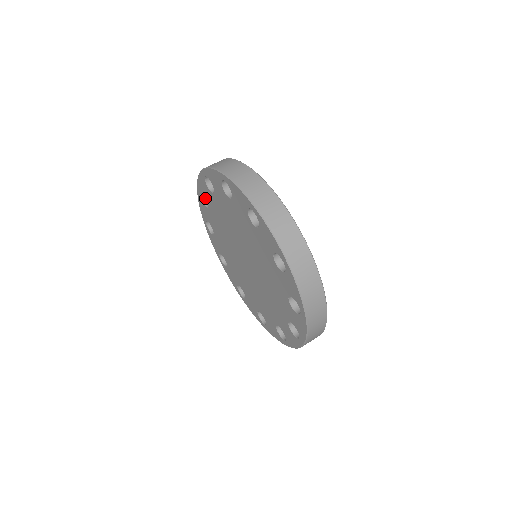
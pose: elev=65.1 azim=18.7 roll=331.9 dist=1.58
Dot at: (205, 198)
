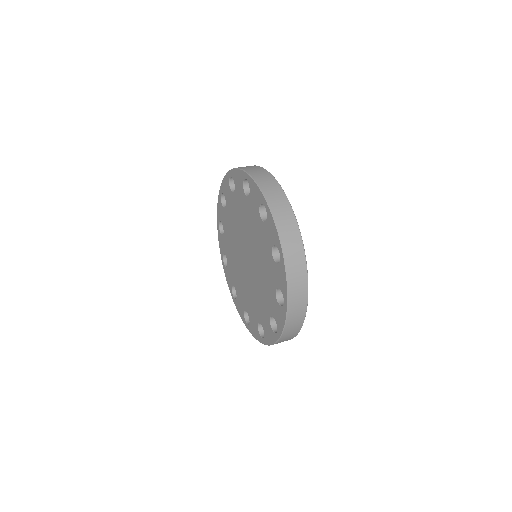
Dot at: (223, 230)
